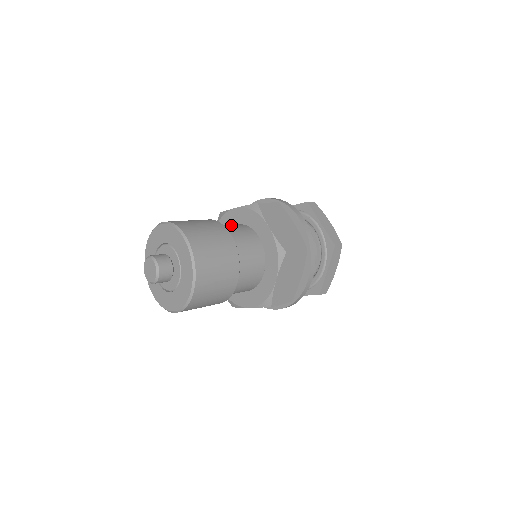
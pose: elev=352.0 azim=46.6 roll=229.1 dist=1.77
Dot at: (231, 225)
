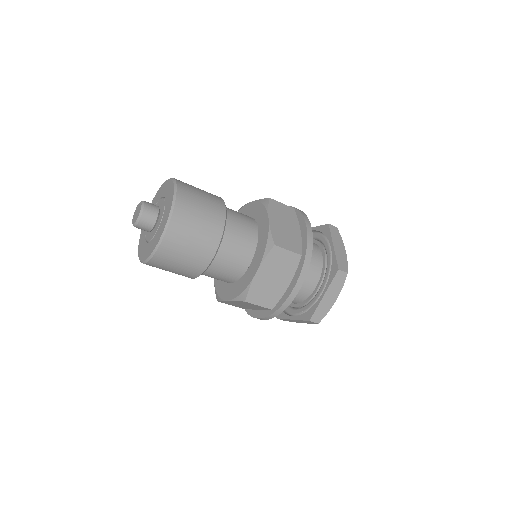
Dot at: occluded
